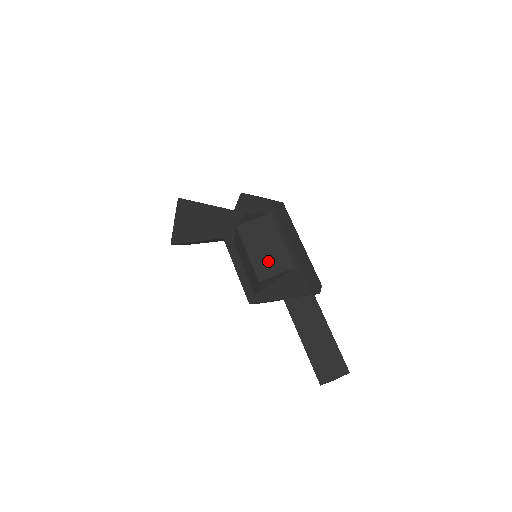
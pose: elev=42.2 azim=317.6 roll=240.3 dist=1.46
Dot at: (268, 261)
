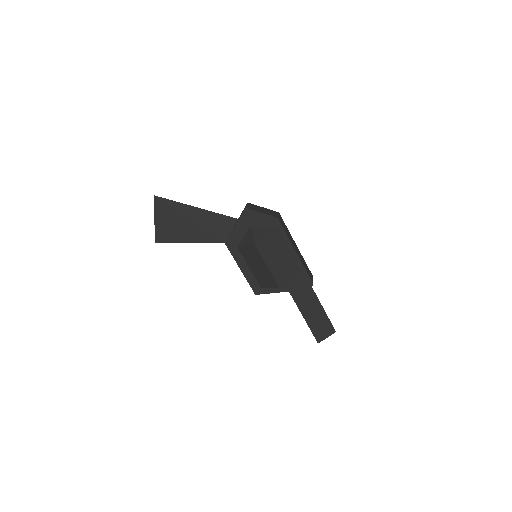
Dot at: (283, 270)
